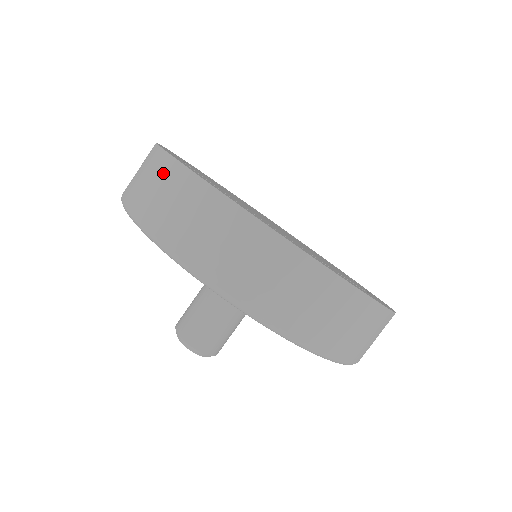
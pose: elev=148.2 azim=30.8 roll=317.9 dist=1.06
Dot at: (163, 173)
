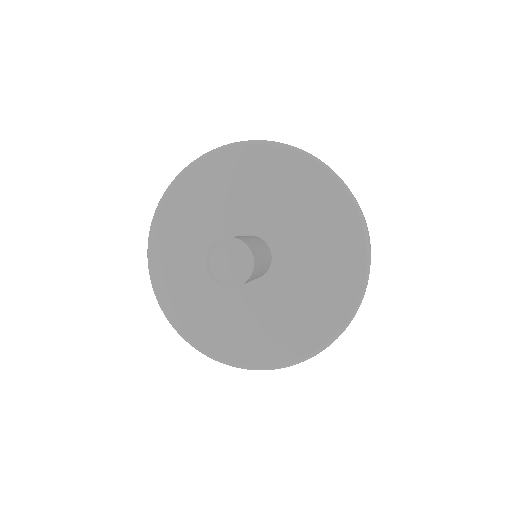
Dot at: occluded
